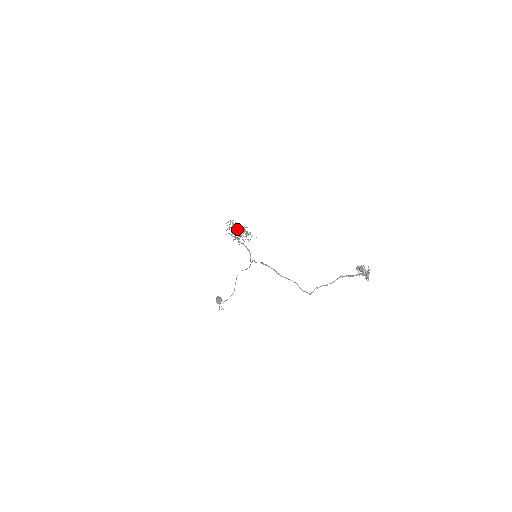
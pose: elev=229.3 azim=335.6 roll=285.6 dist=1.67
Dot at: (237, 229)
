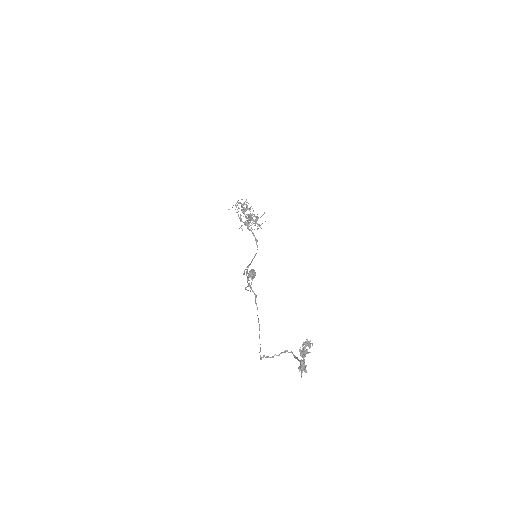
Dot at: occluded
